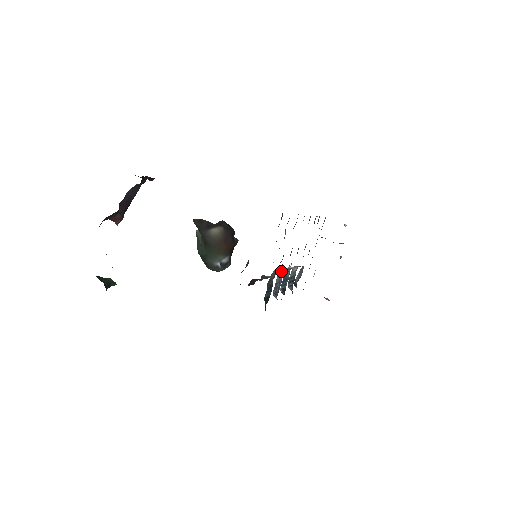
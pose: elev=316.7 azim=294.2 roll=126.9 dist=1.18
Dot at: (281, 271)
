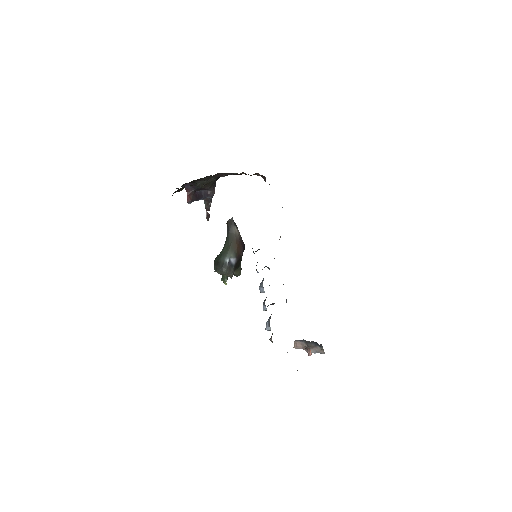
Dot at: occluded
